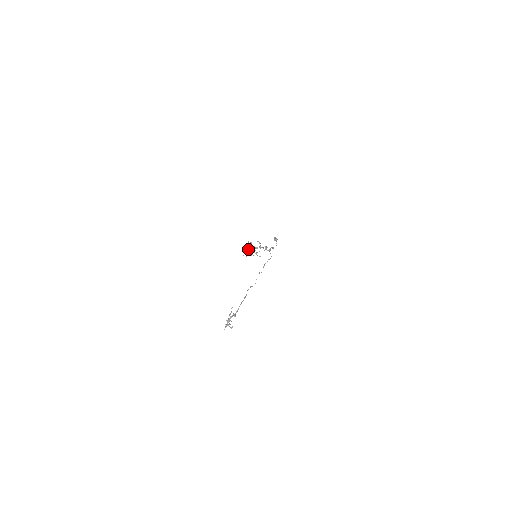
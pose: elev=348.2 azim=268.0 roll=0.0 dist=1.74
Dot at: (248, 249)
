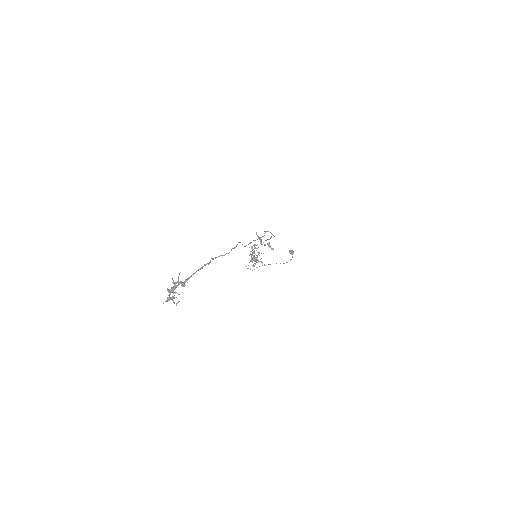
Dot at: occluded
